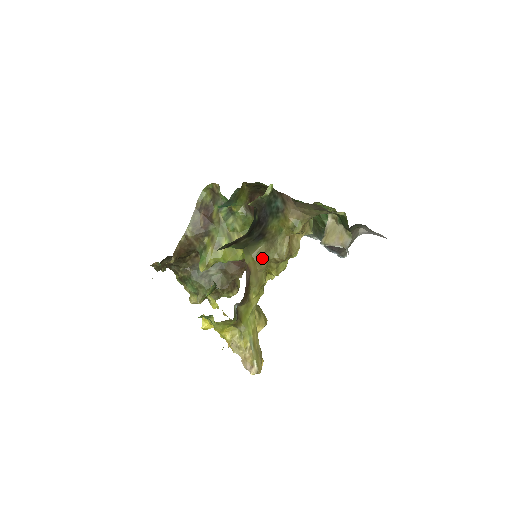
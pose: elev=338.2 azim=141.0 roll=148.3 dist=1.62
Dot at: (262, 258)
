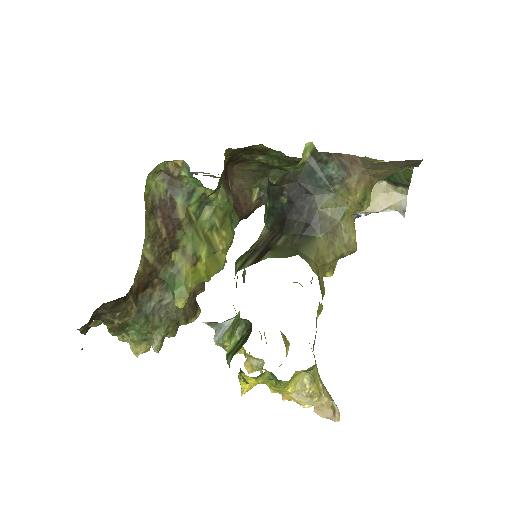
Dot at: (326, 259)
